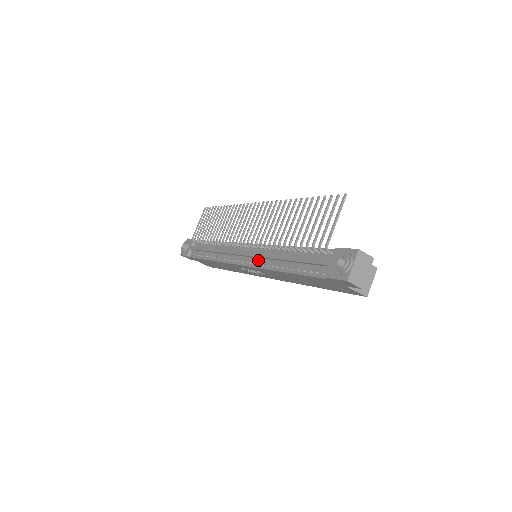
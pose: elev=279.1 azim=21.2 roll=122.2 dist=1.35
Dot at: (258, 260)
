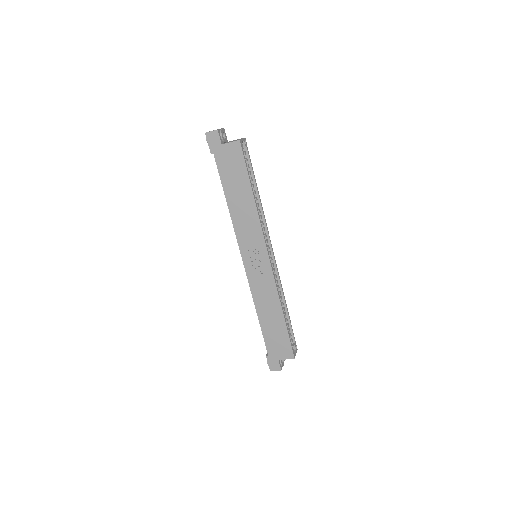
Dot at: occluded
